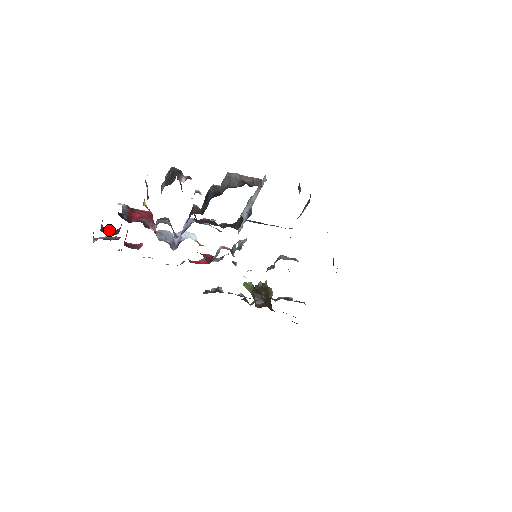
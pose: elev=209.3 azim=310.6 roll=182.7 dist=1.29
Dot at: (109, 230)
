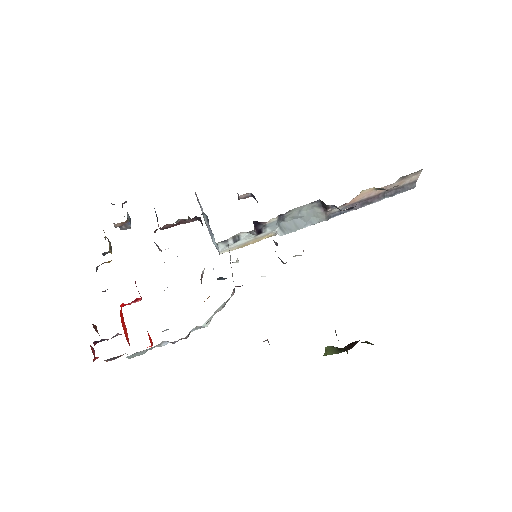
Dot at: occluded
